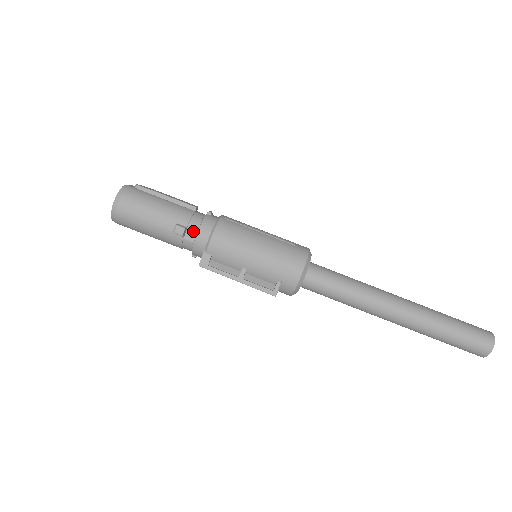
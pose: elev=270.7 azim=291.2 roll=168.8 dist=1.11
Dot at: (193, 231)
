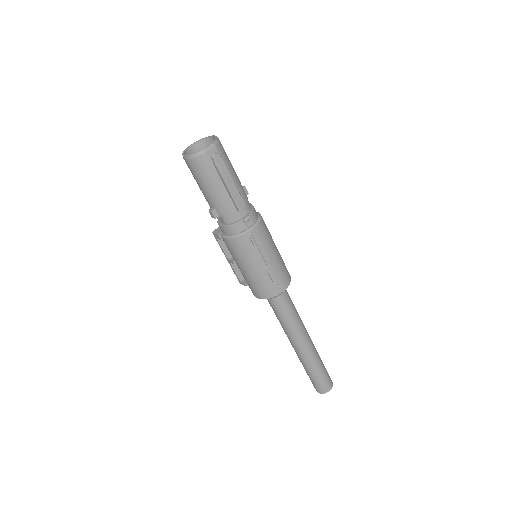
Dot at: (222, 221)
